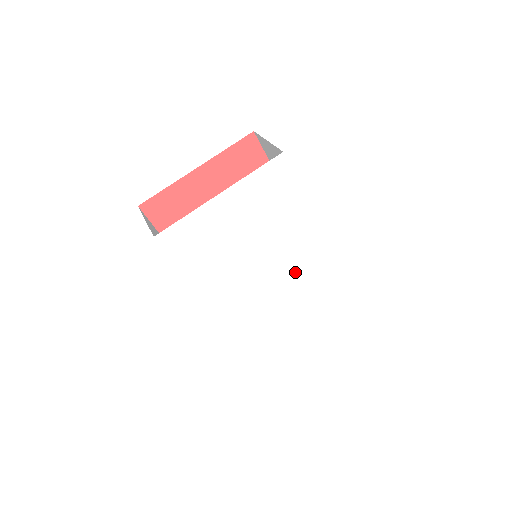
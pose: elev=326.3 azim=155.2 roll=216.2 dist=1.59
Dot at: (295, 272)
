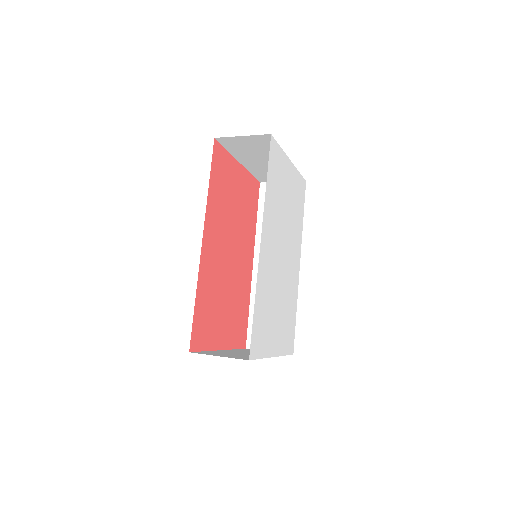
Dot at: (287, 281)
